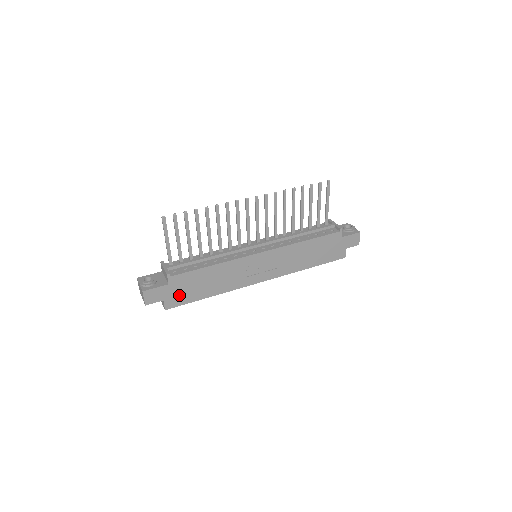
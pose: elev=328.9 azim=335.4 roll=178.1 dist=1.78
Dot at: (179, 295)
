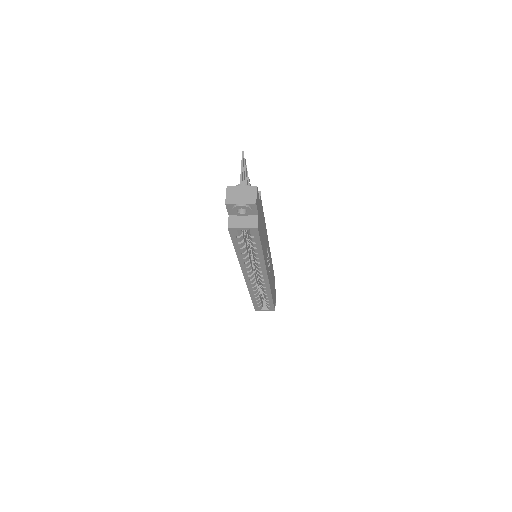
Dot at: (260, 224)
